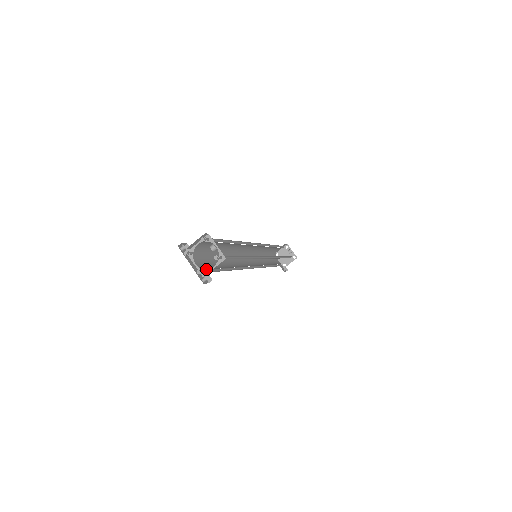
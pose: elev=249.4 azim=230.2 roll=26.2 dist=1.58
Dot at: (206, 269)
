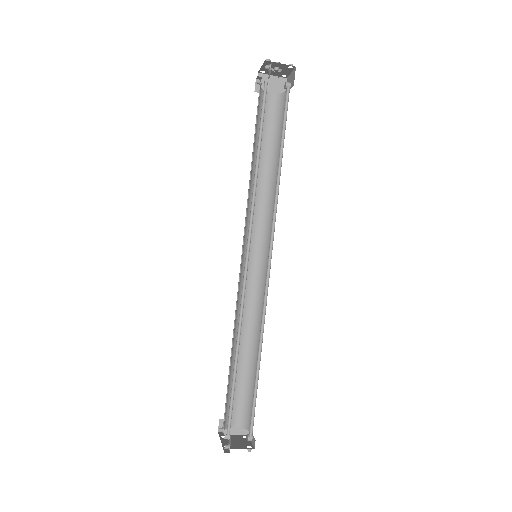
Dot at: occluded
